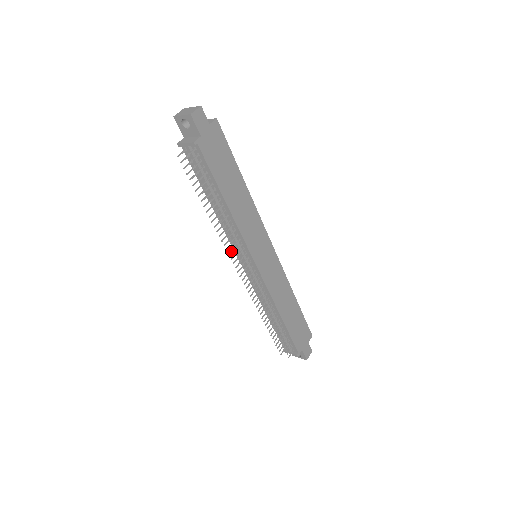
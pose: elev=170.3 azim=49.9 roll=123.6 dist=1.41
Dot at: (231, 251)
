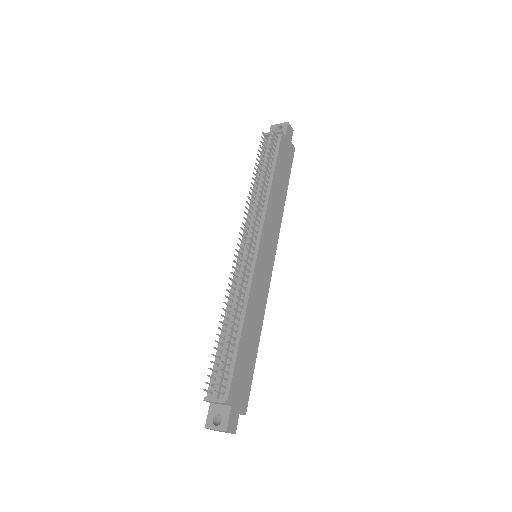
Dot at: occluded
